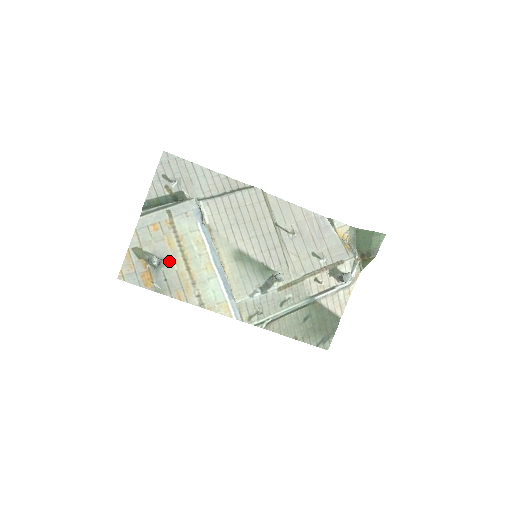
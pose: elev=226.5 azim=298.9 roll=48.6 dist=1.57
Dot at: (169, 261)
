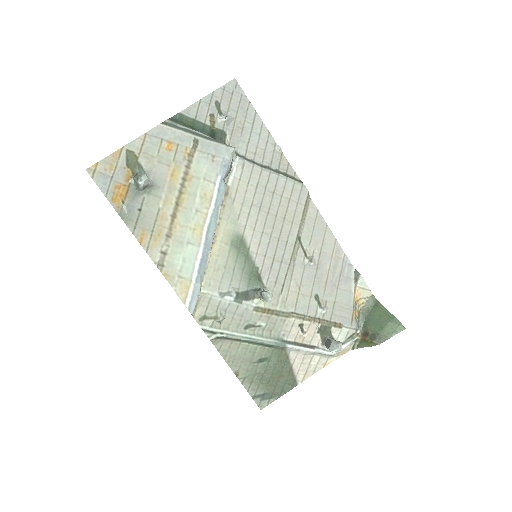
Dot at: (159, 192)
